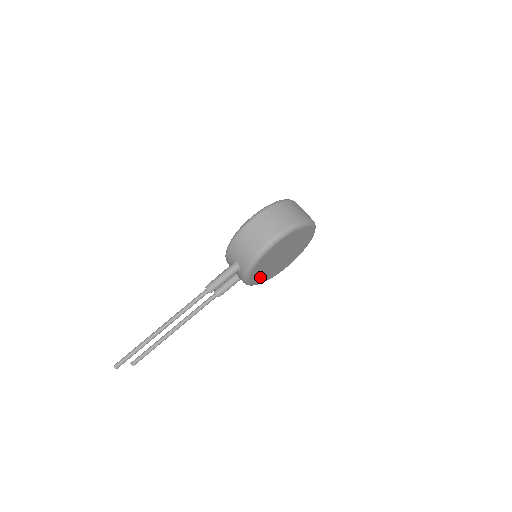
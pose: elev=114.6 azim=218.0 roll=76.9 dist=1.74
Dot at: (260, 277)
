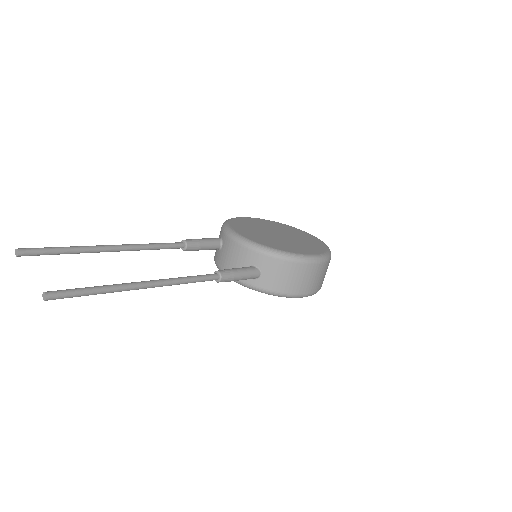
Dot at: occluded
